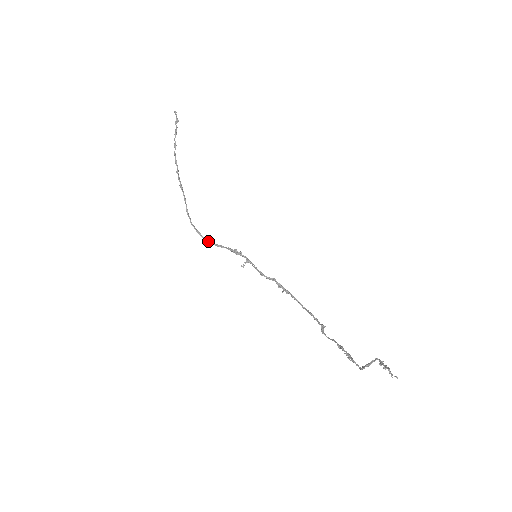
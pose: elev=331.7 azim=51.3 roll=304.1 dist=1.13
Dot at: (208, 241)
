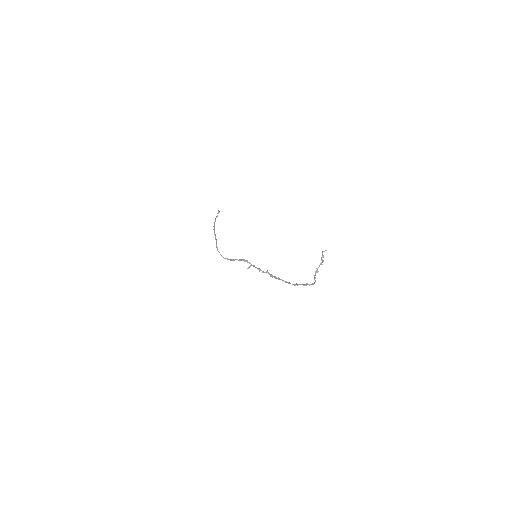
Dot at: (227, 259)
